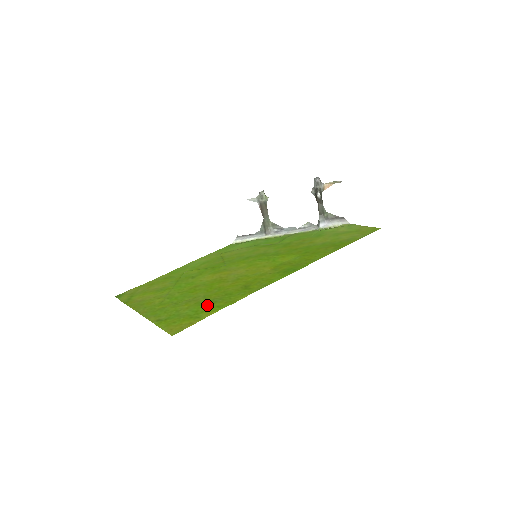
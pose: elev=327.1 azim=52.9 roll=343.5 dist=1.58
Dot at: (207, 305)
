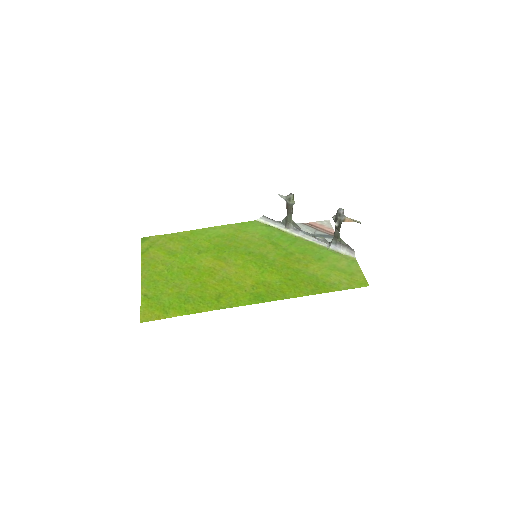
Dot at: (181, 302)
